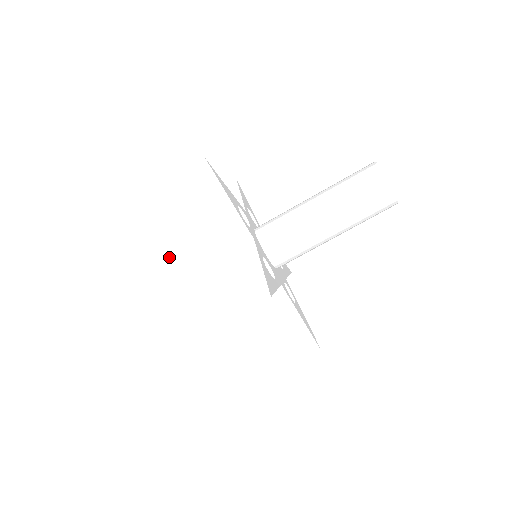
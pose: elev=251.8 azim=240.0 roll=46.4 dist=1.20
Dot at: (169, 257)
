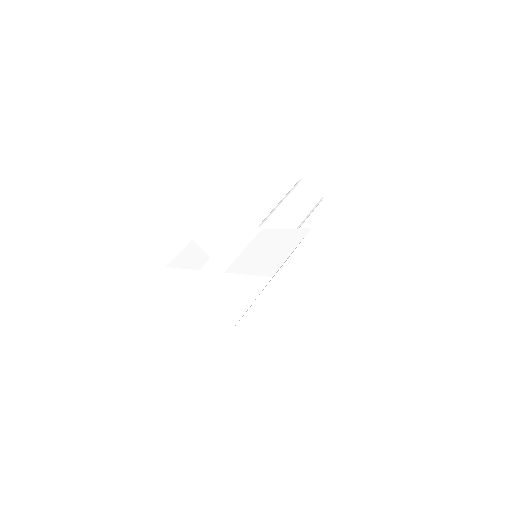
Dot at: (190, 268)
